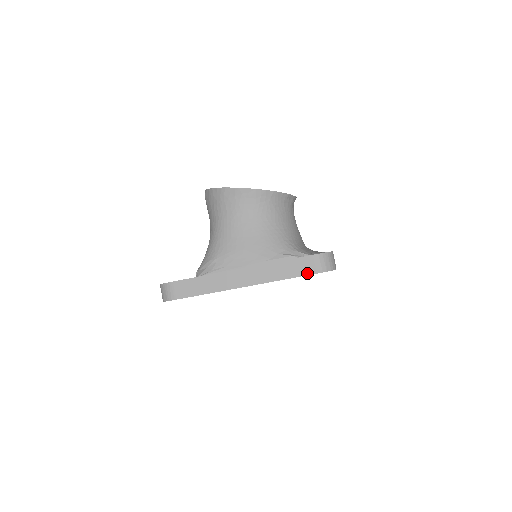
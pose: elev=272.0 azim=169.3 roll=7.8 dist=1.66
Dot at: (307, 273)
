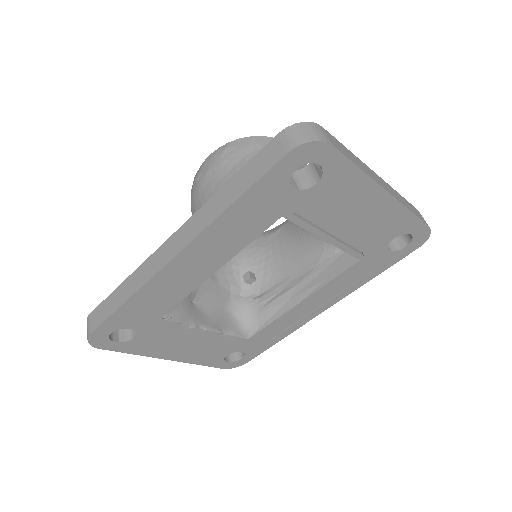
Dot at: (423, 221)
